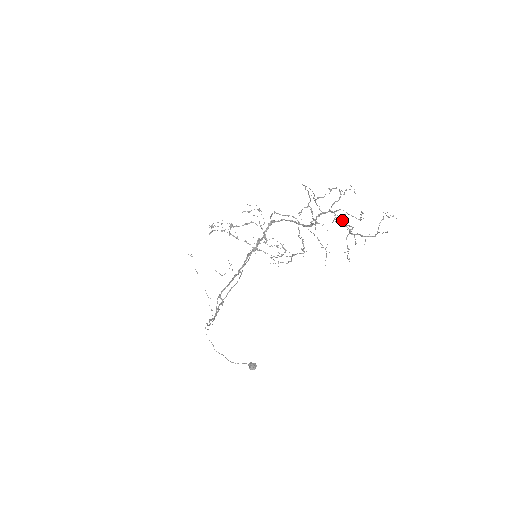
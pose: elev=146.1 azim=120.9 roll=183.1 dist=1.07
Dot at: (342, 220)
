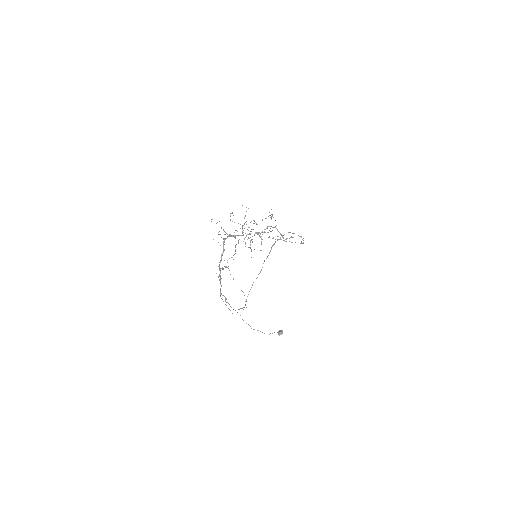
Dot at: occluded
